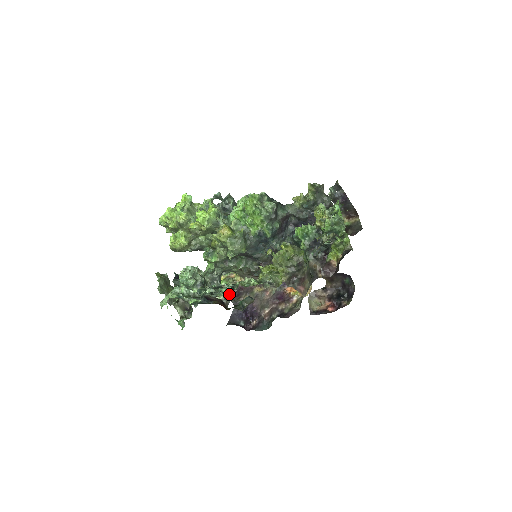
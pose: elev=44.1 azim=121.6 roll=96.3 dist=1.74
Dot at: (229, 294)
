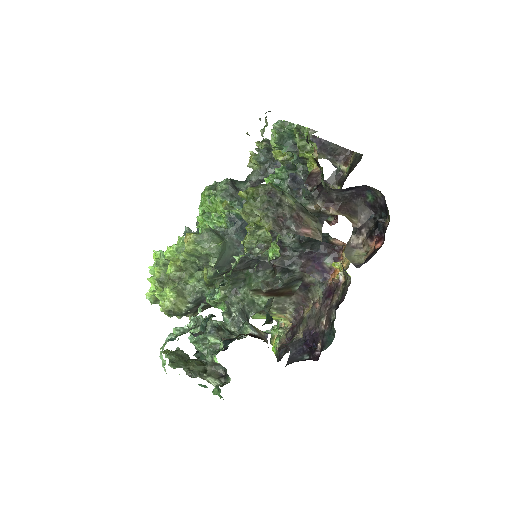
Dot at: (286, 346)
